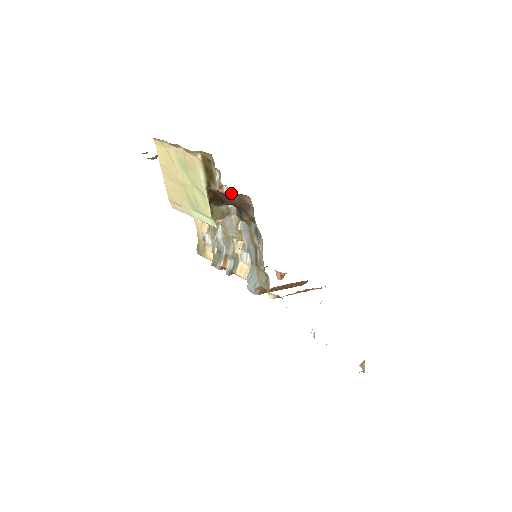
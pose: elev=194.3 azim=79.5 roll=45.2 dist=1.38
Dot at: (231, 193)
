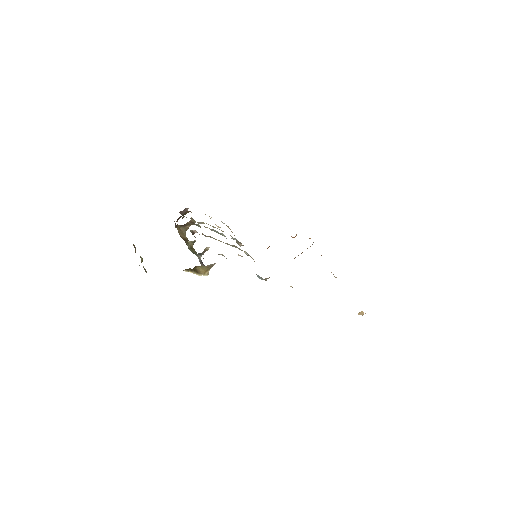
Dot at: occluded
